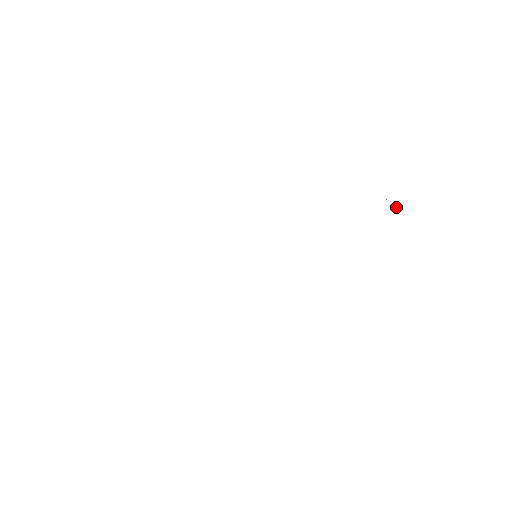
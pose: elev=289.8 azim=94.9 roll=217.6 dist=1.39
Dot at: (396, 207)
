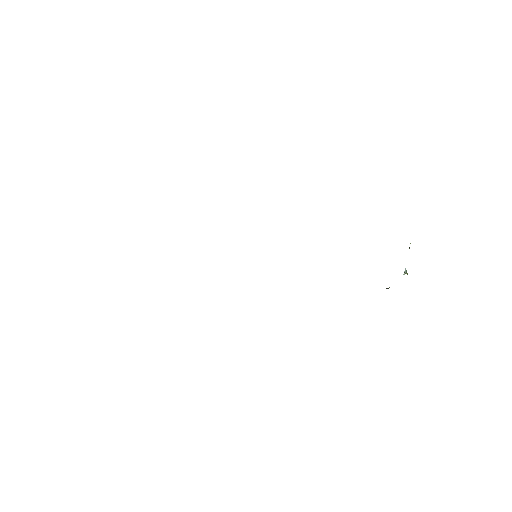
Dot at: (404, 274)
